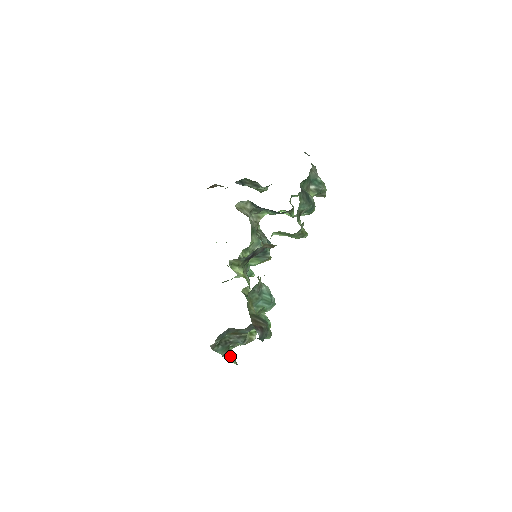
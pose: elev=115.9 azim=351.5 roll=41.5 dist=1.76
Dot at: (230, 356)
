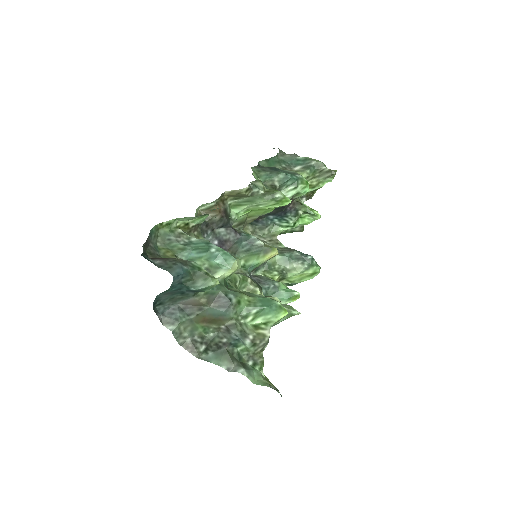
Dot at: (245, 371)
